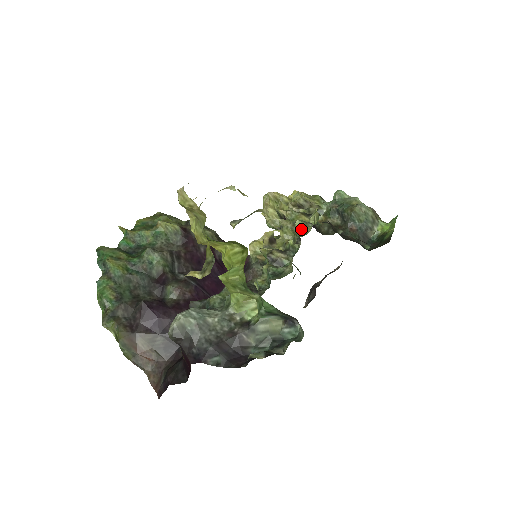
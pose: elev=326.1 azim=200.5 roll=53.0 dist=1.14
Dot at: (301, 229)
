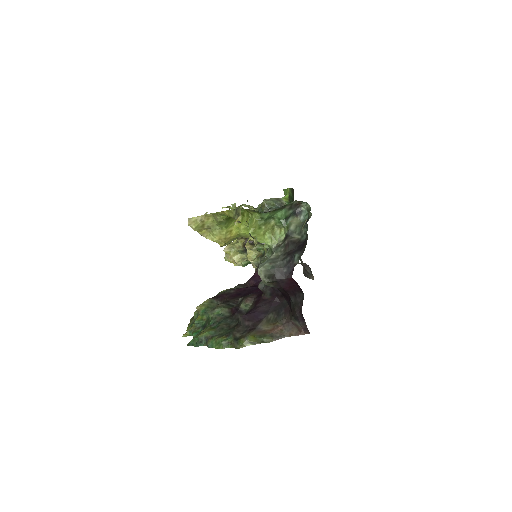
Dot at: occluded
